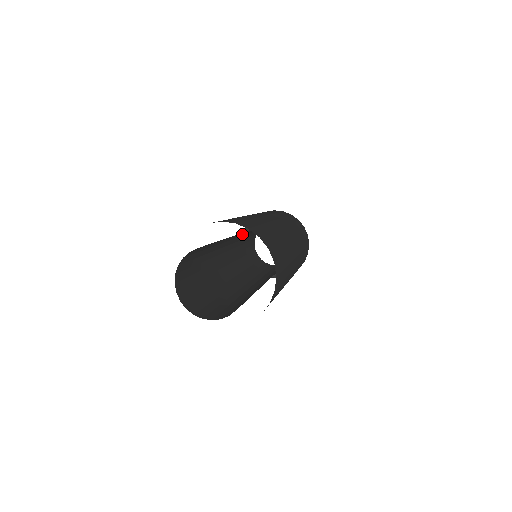
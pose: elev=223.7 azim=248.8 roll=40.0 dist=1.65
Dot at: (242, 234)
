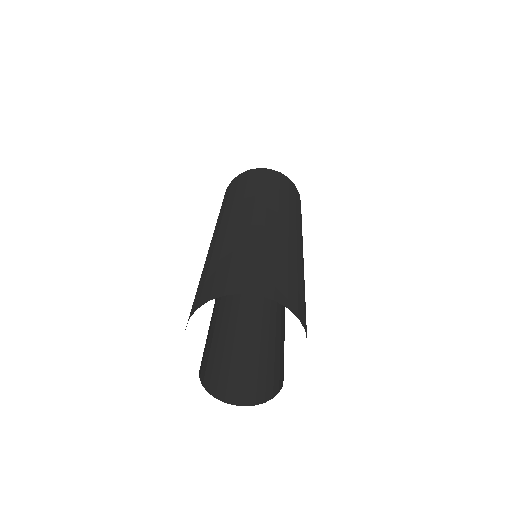
Dot at: occluded
